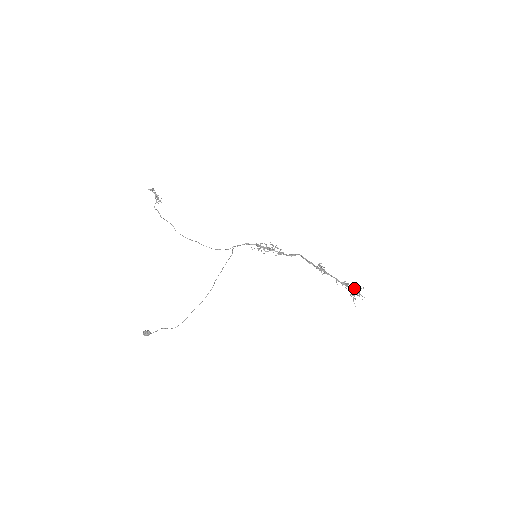
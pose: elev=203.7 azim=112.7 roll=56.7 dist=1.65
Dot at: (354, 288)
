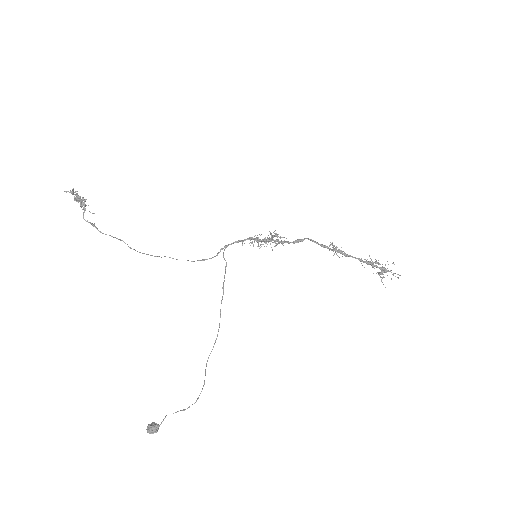
Dot at: occluded
